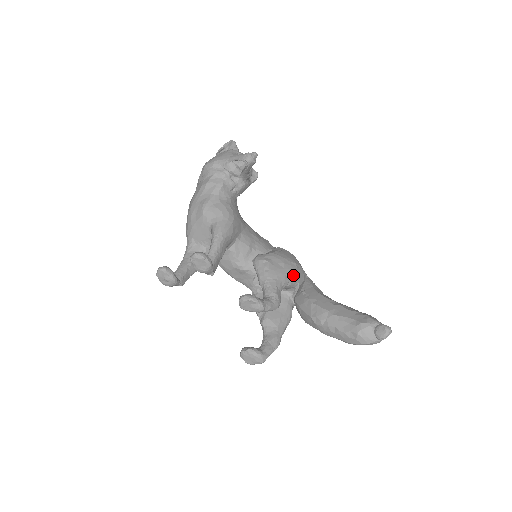
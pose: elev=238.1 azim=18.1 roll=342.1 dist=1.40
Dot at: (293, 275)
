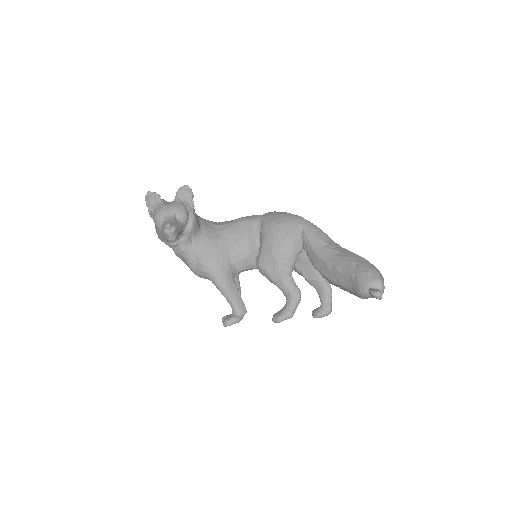
Dot at: (289, 258)
